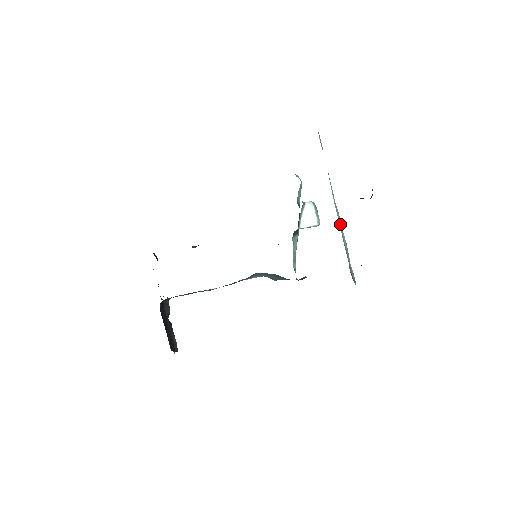
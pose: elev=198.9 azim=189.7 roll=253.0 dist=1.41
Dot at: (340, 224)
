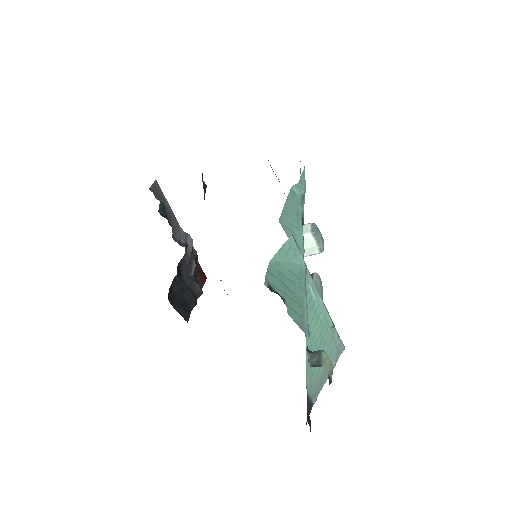
Dot at: (323, 318)
